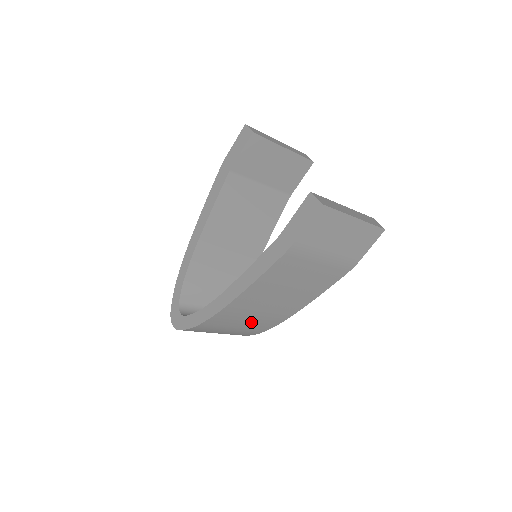
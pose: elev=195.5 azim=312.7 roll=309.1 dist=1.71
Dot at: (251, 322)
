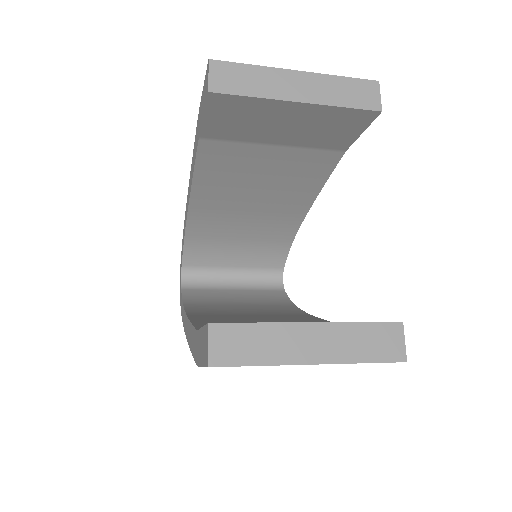
Dot at: occluded
